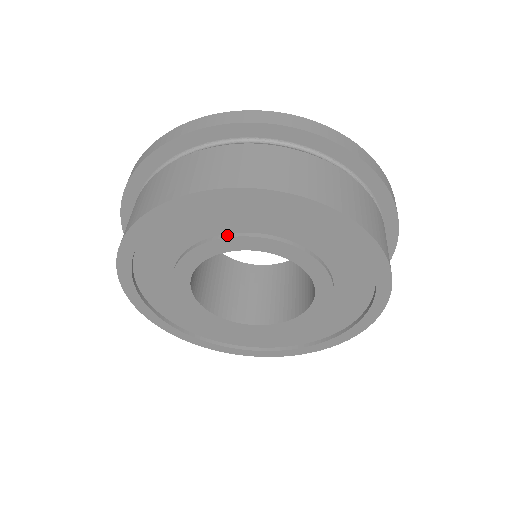
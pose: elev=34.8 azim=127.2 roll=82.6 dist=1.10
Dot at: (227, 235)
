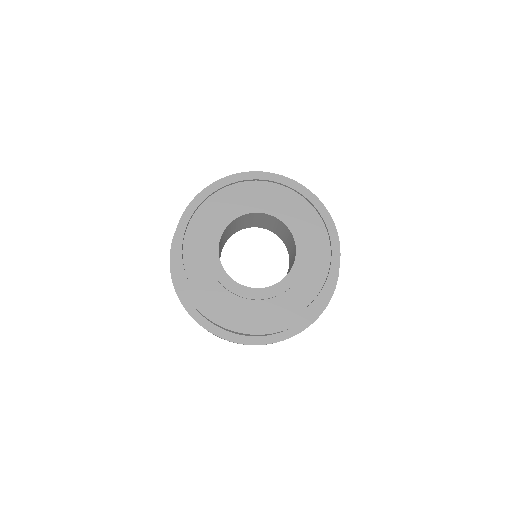
Dot at: (290, 215)
